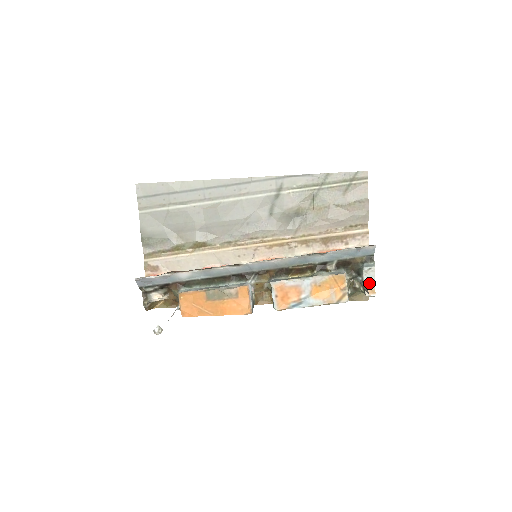
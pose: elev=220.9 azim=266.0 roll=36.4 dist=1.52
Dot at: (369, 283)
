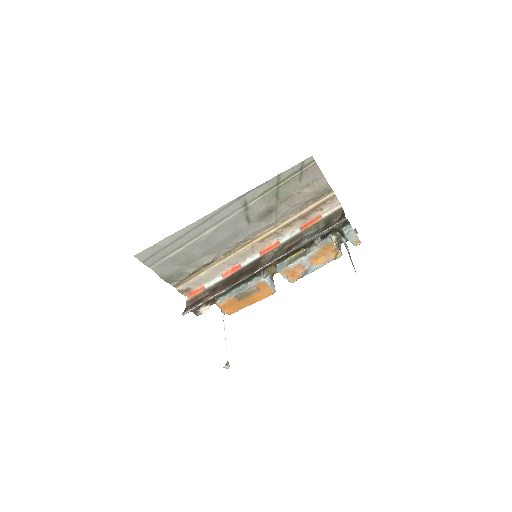
Dot at: (353, 239)
